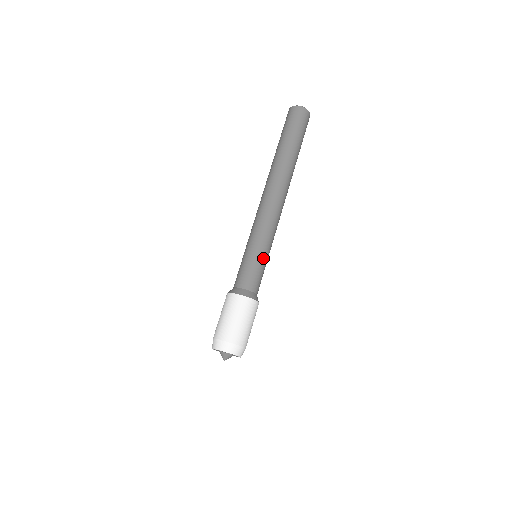
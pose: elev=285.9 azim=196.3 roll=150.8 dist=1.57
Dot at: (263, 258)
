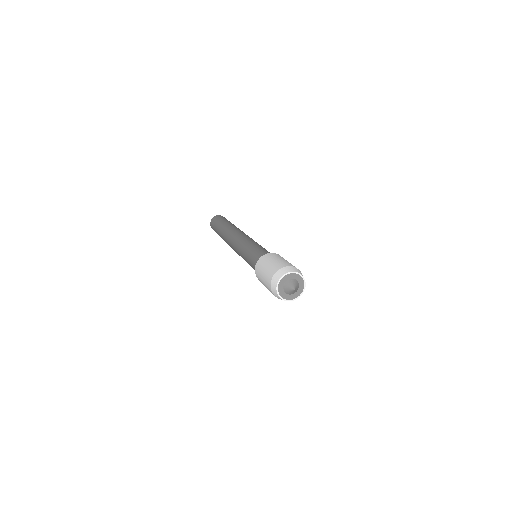
Dot at: occluded
